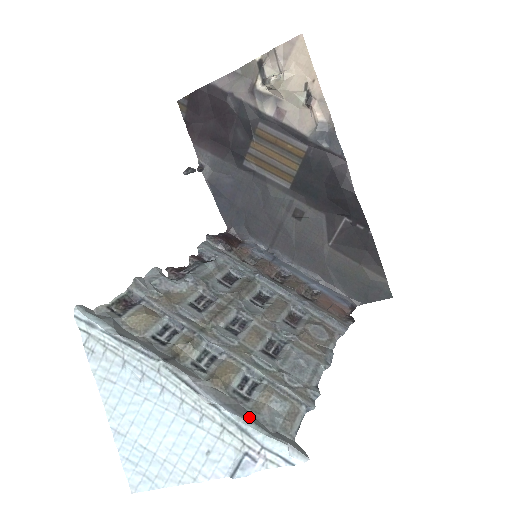
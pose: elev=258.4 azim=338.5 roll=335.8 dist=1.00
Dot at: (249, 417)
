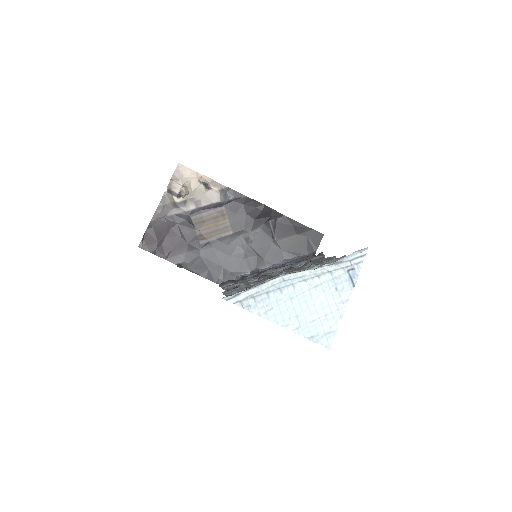
Dot at: occluded
